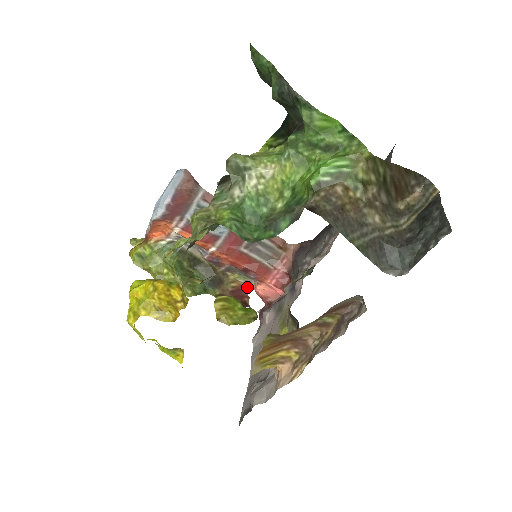
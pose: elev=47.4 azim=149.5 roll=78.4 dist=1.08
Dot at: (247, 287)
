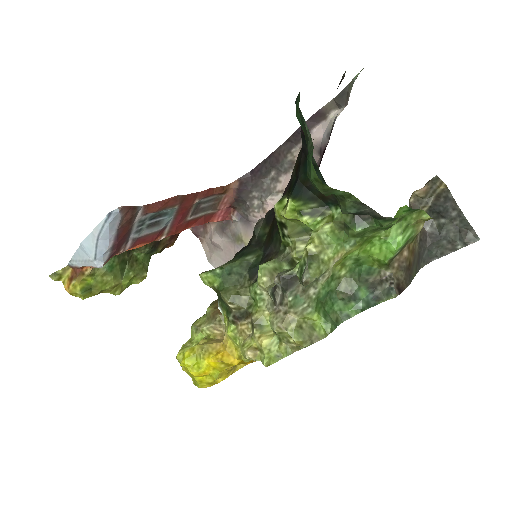
Dot at: occluded
